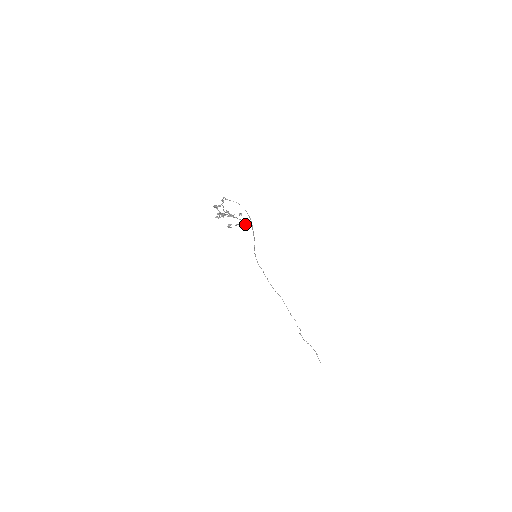
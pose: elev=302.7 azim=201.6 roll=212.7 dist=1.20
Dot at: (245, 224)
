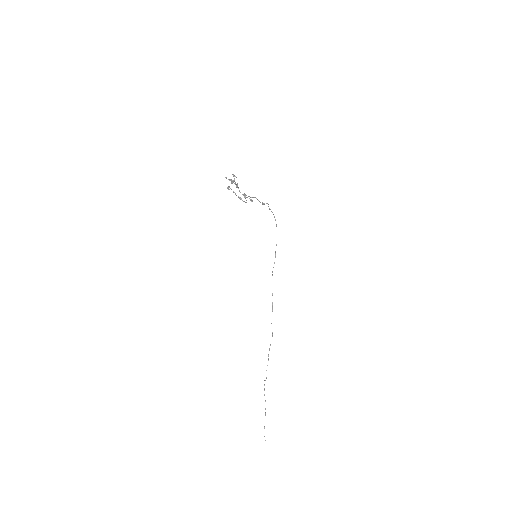
Dot at: (241, 198)
